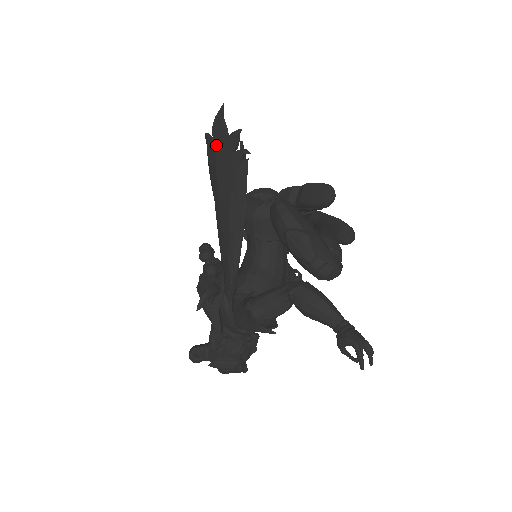
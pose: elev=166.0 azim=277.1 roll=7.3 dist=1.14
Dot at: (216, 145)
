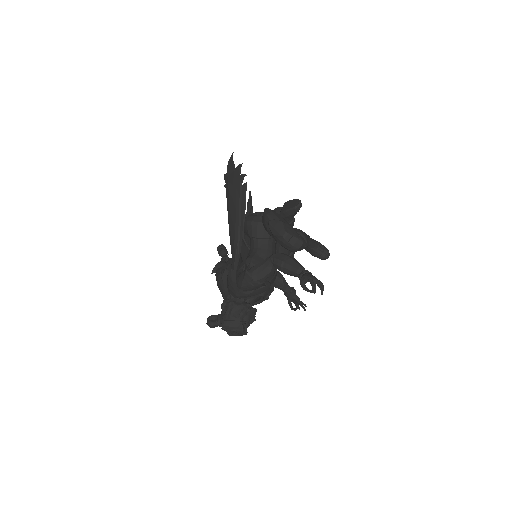
Dot at: (229, 177)
